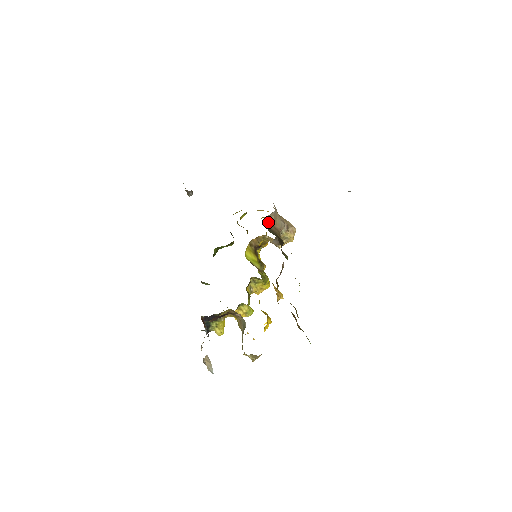
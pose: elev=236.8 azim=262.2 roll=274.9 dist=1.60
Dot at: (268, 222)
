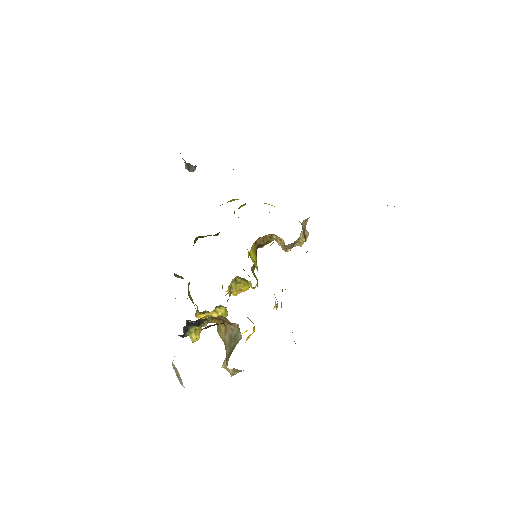
Dot at: (303, 225)
